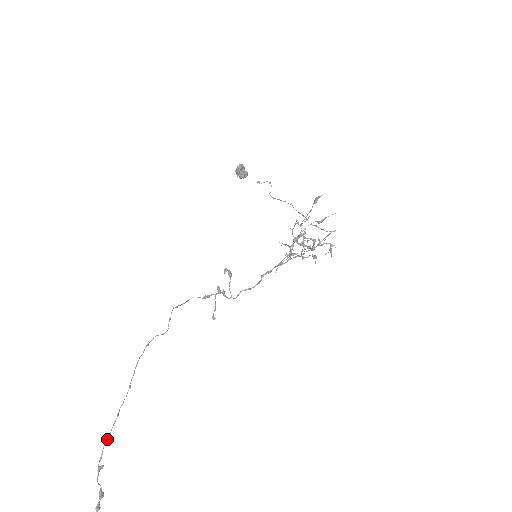
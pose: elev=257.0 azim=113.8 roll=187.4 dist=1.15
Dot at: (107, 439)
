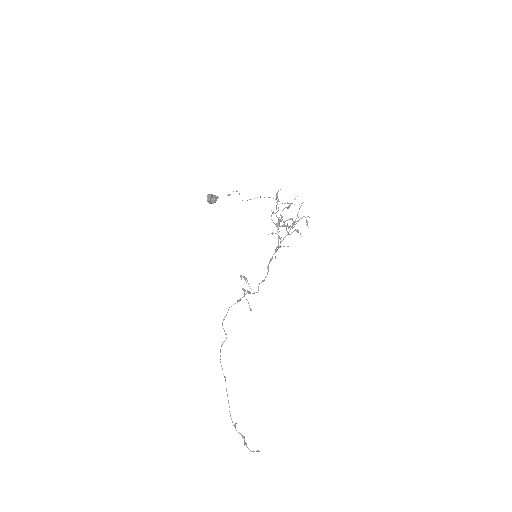
Dot at: (229, 411)
